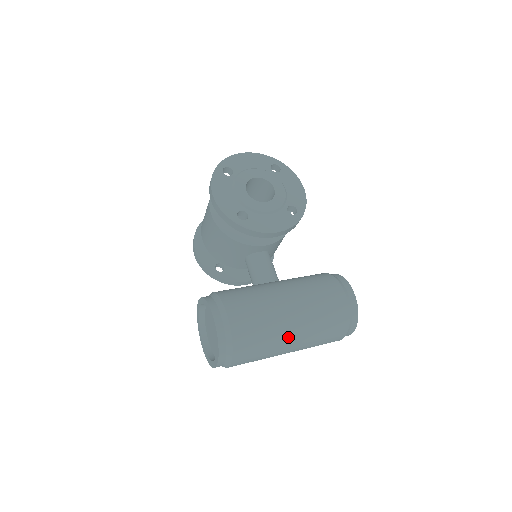
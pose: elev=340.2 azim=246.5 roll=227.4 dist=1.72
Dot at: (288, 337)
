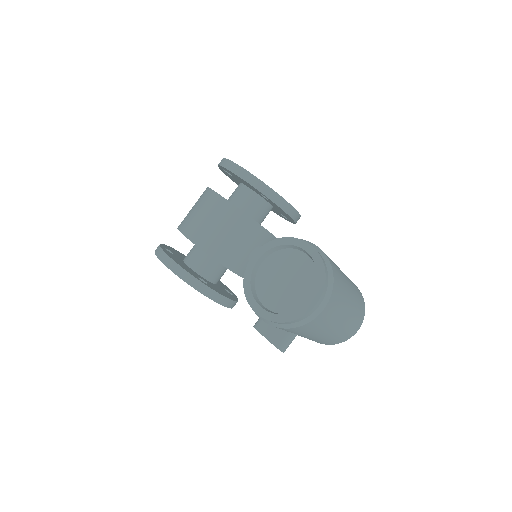
Dot at: (349, 293)
